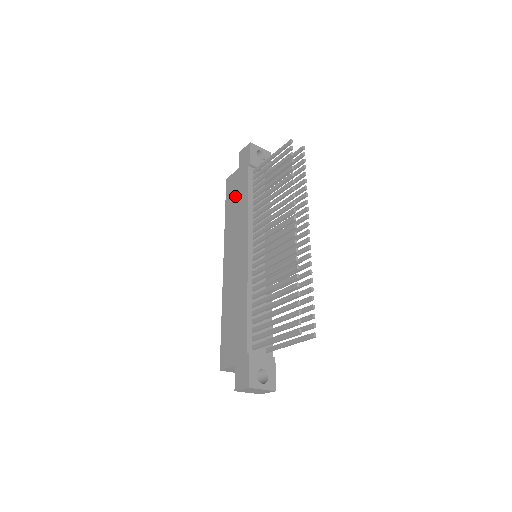
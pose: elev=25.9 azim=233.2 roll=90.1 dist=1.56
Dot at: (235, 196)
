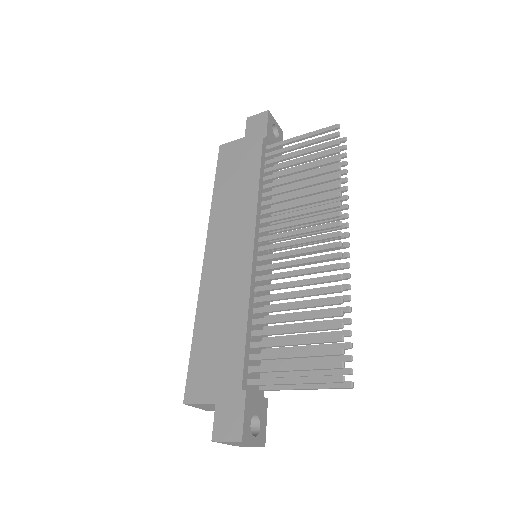
Dot at: (235, 170)
